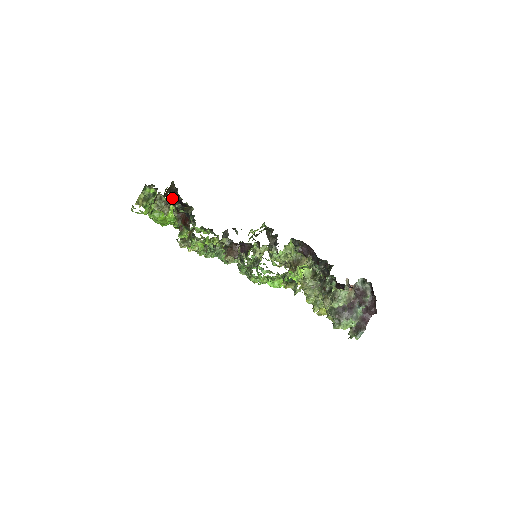
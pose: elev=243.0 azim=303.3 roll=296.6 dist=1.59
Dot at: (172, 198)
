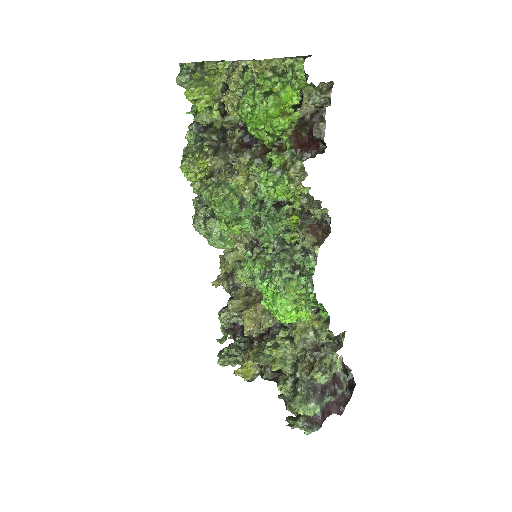
Dot at: occluded
